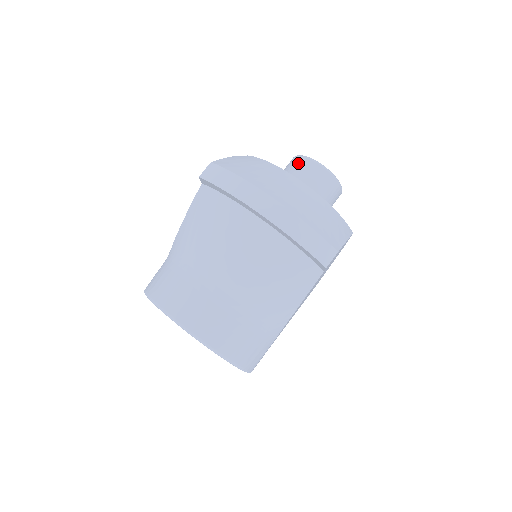
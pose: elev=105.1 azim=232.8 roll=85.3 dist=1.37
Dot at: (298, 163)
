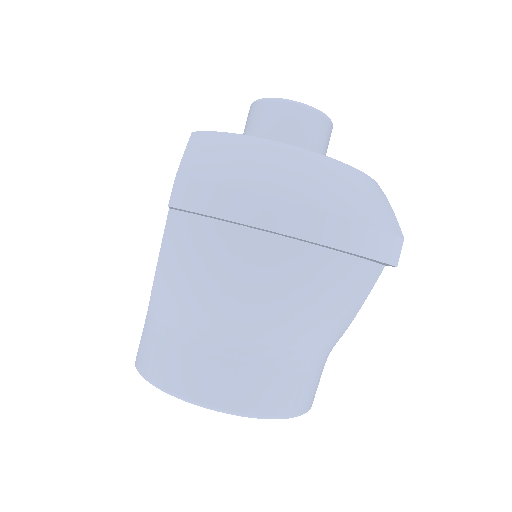
Dot at: (270, 112)
